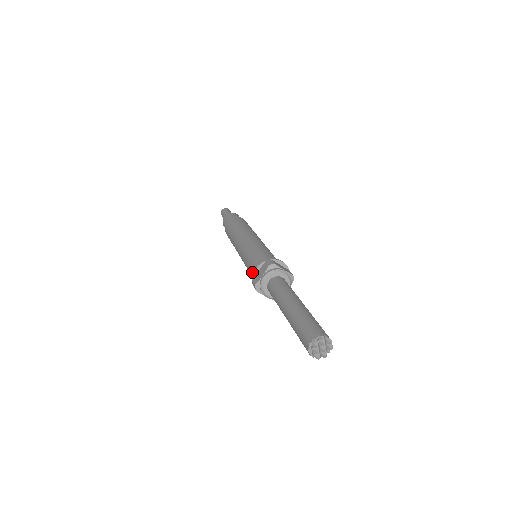
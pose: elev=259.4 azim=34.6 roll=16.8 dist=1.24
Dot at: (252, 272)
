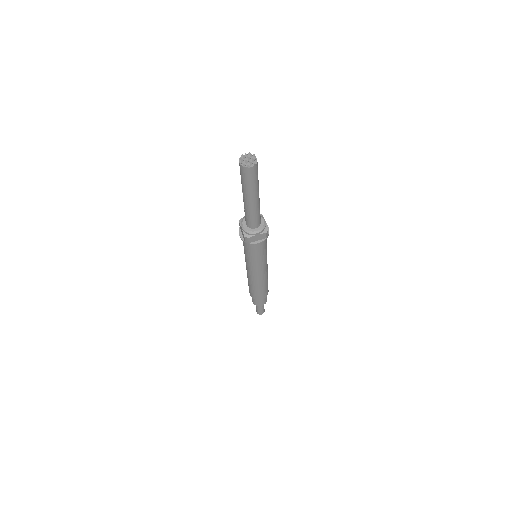
Dot at: occluded
